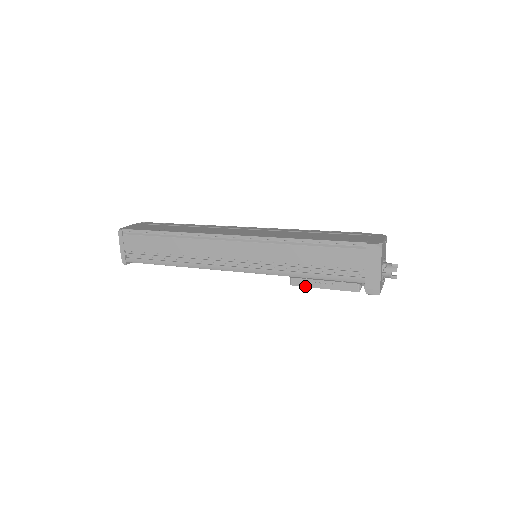
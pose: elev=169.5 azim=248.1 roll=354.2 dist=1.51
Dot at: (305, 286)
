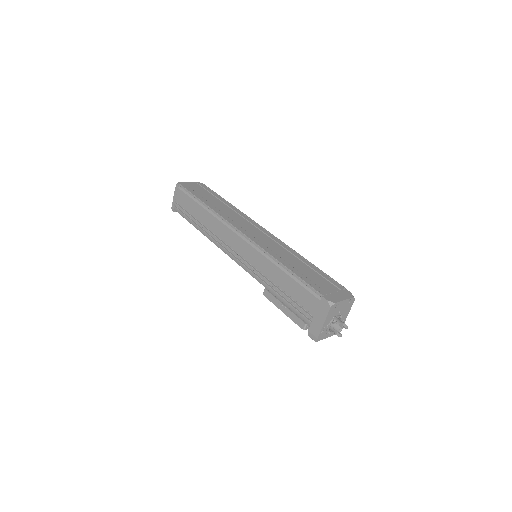
Dot at: (271, 301)
